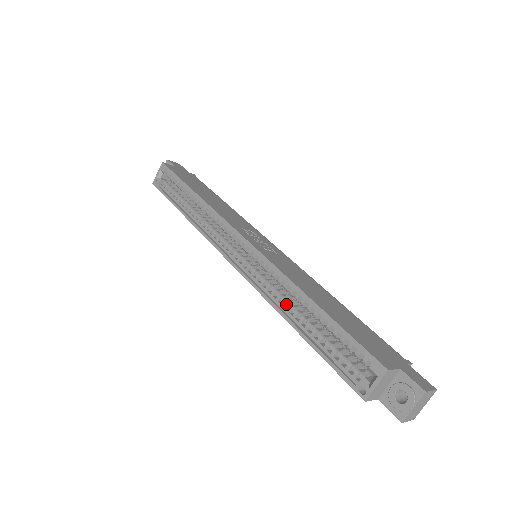
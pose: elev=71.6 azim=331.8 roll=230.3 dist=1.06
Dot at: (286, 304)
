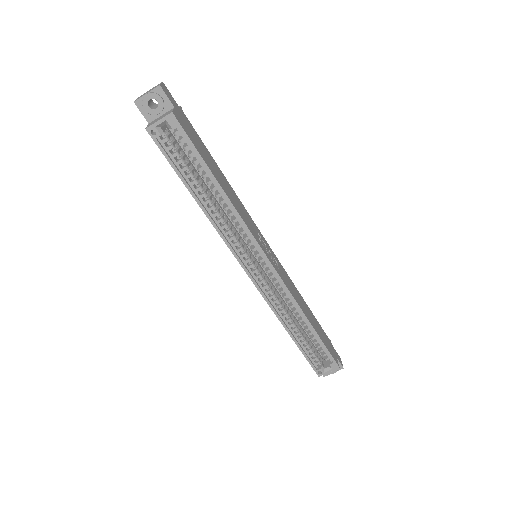
Dot at: (286, 316)
